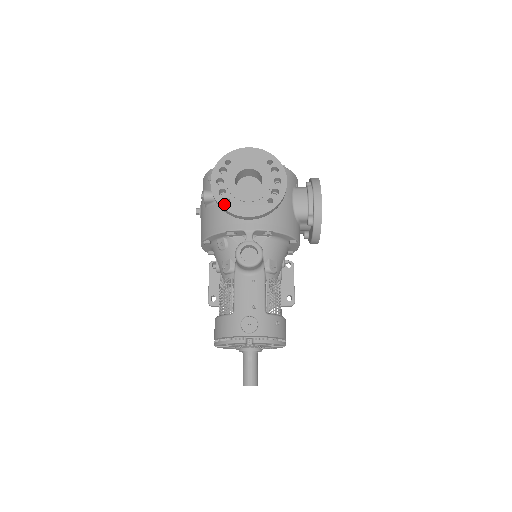
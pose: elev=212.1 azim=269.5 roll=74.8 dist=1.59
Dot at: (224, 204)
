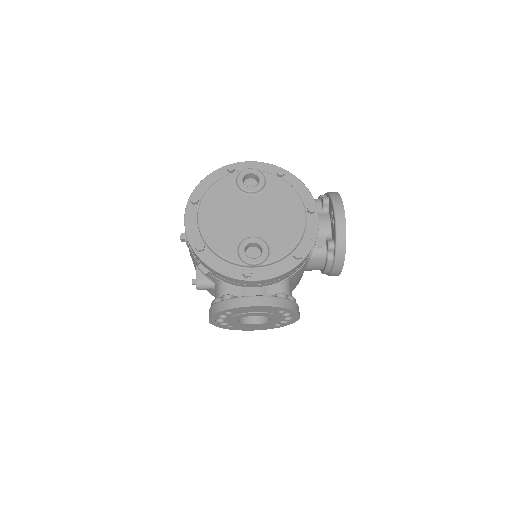
Dot at: (226, 328)
